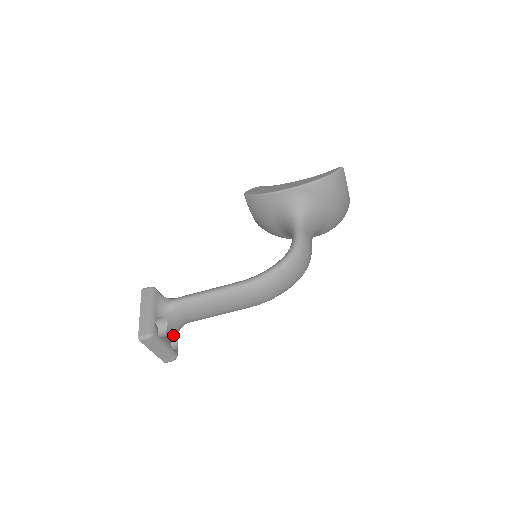
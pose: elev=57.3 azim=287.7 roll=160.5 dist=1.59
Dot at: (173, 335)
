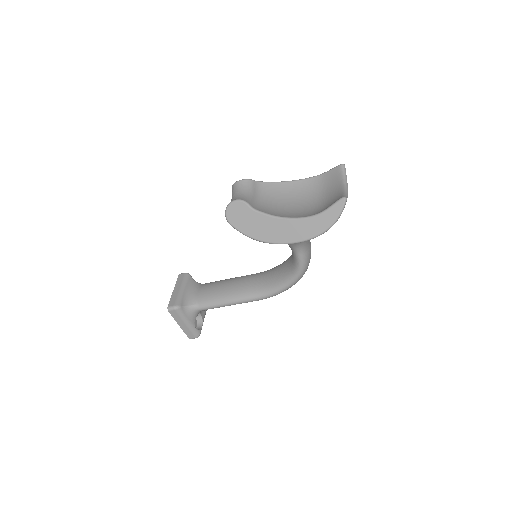
Dot at: occluded
